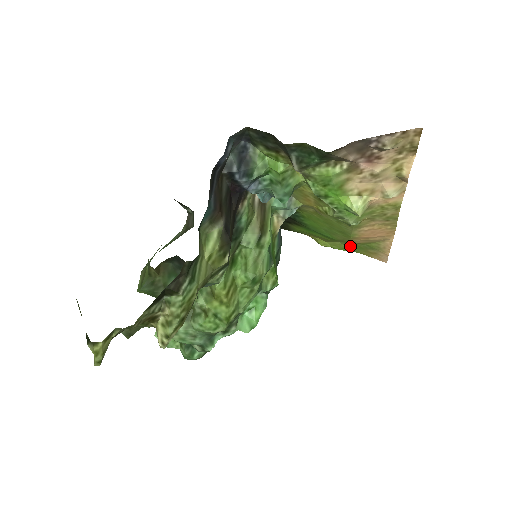
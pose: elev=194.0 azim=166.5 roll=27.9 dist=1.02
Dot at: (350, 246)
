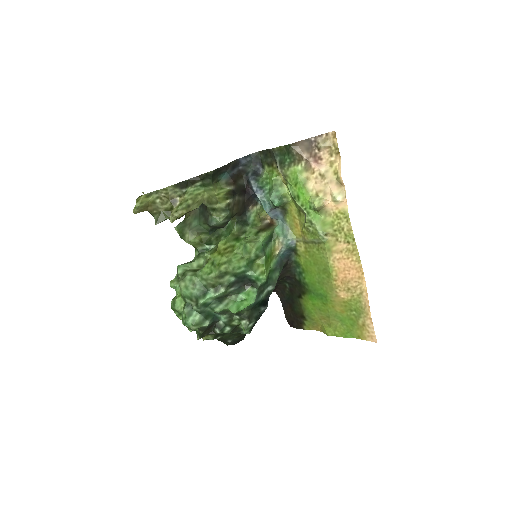
Dot at: (347, 325)
